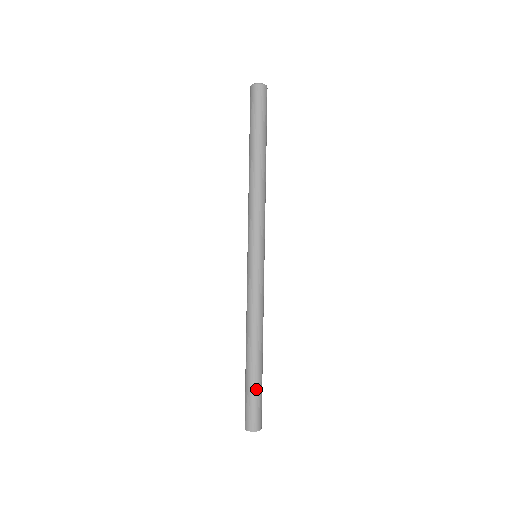
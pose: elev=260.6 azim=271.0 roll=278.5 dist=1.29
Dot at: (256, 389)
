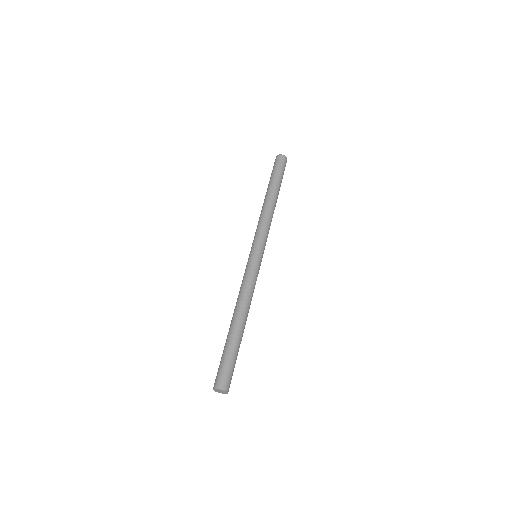
Dot at: (232, 352)
